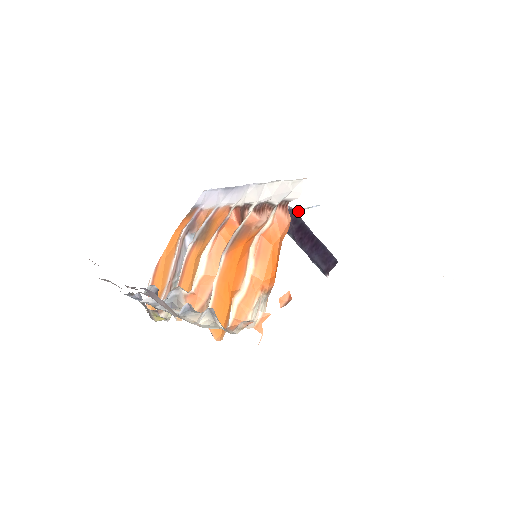
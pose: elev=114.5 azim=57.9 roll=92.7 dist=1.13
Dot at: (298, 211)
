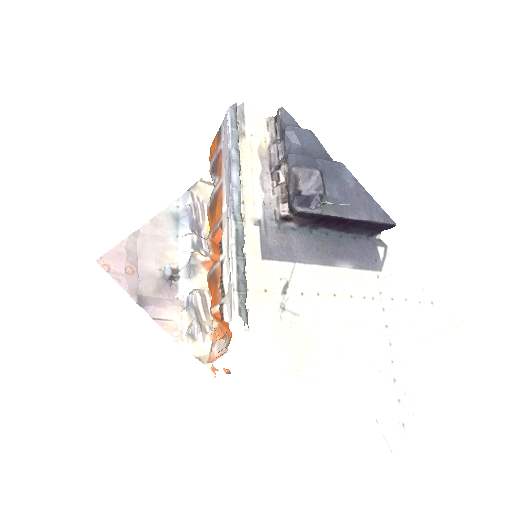
Dot at: (319, 204)
